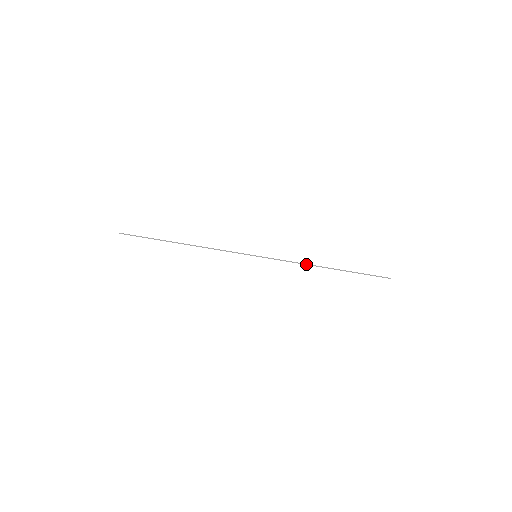
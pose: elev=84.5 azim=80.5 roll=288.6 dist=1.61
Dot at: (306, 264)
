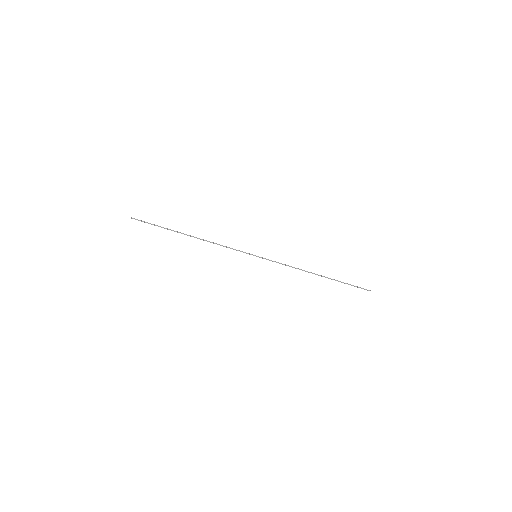
Dot at: (300, 269)
